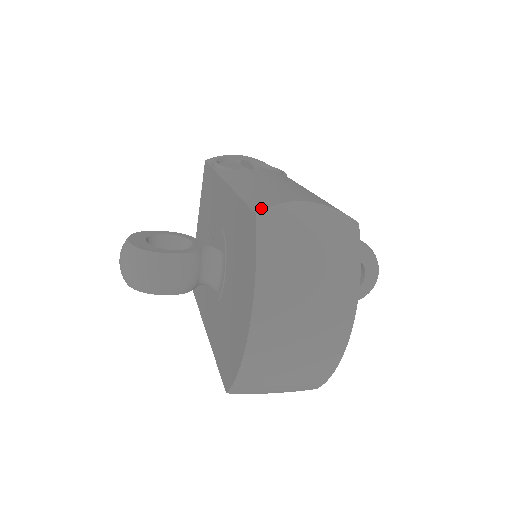
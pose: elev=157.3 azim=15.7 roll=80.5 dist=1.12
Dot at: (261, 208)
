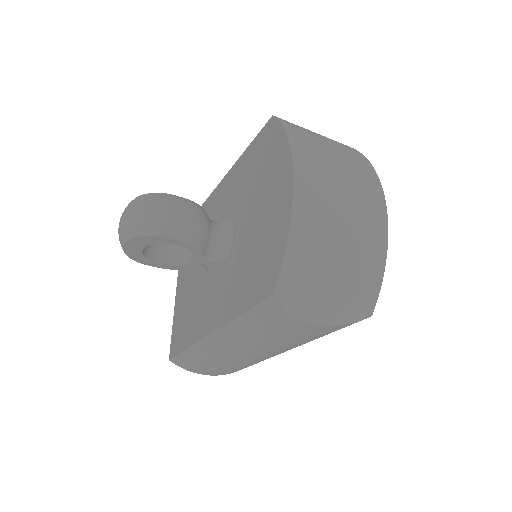
Dot at: occluded
